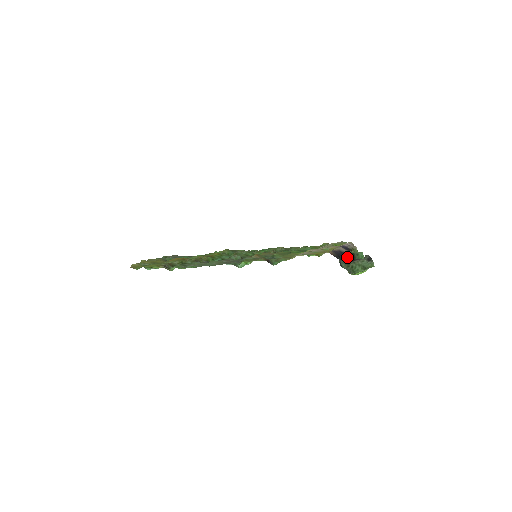
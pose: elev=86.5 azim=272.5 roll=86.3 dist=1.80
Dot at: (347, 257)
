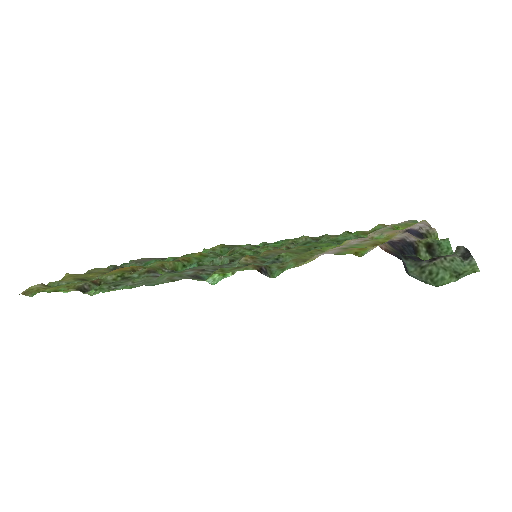
Dot at: (419, 251)
